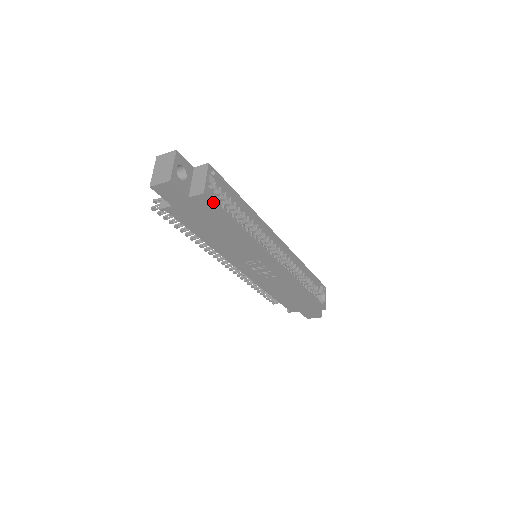
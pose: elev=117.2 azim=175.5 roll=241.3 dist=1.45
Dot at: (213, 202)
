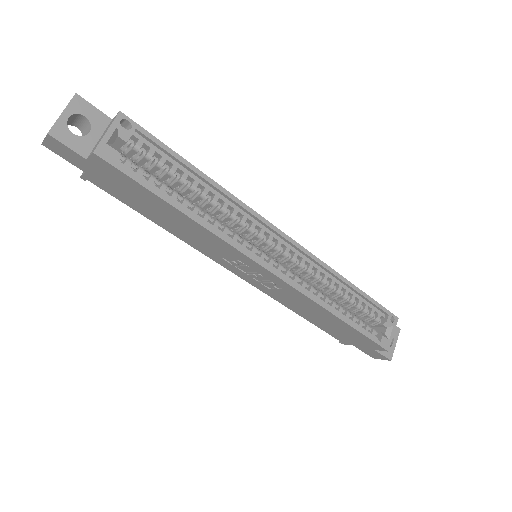
Dot at: (115, 167)
